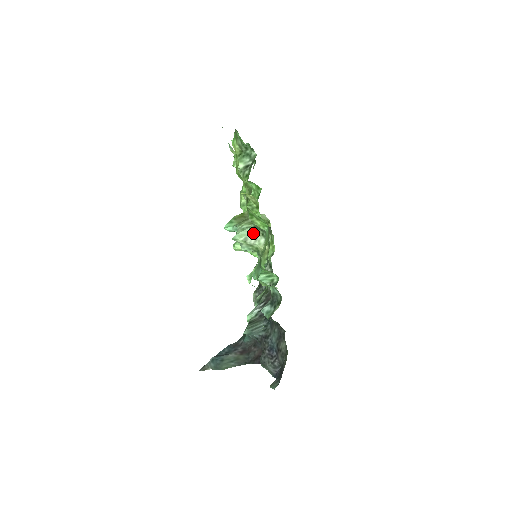
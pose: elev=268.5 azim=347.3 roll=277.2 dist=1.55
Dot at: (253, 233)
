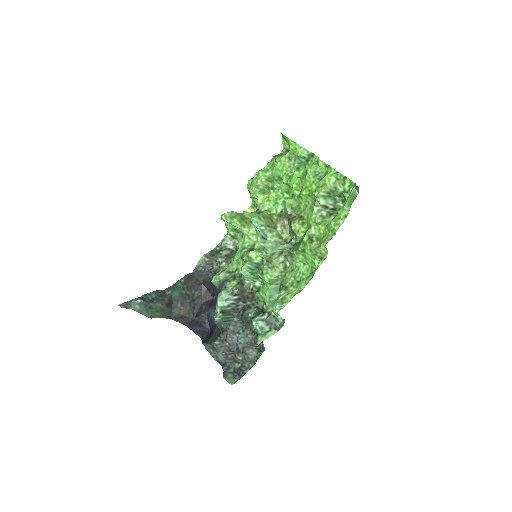
Dot at: (281, 251)
